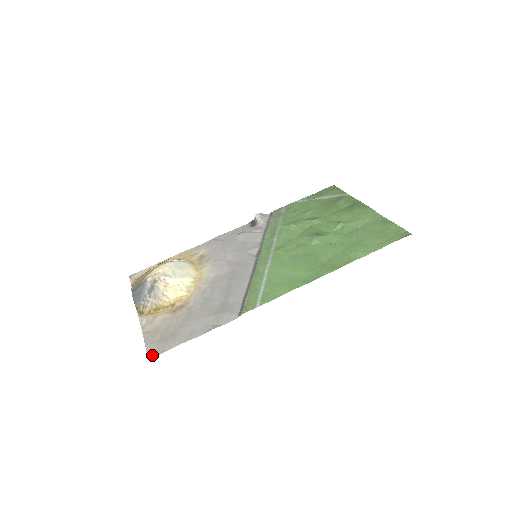
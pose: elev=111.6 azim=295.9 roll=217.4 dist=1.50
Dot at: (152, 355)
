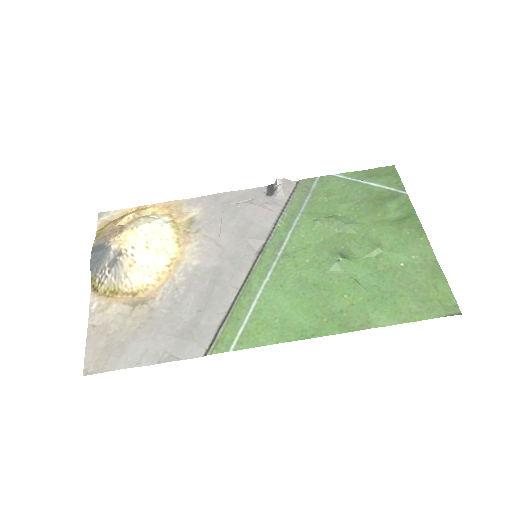
Dot at: (89, 370)
